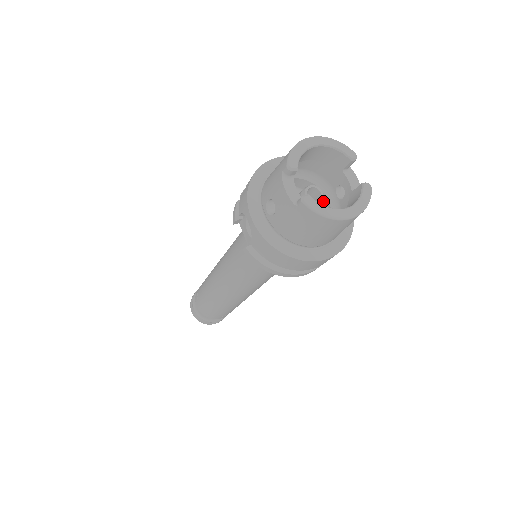
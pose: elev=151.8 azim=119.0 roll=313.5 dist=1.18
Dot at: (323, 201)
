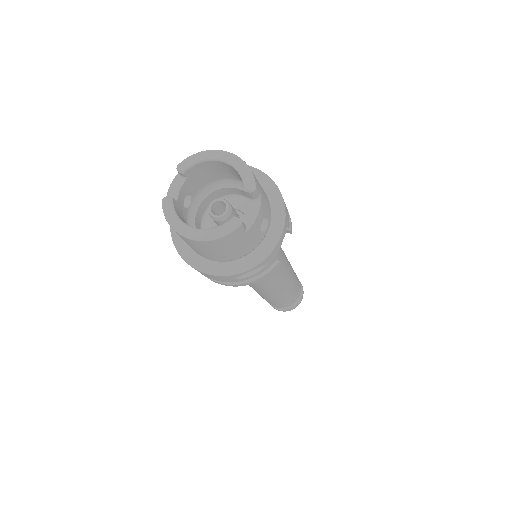
Dot at: occluded
